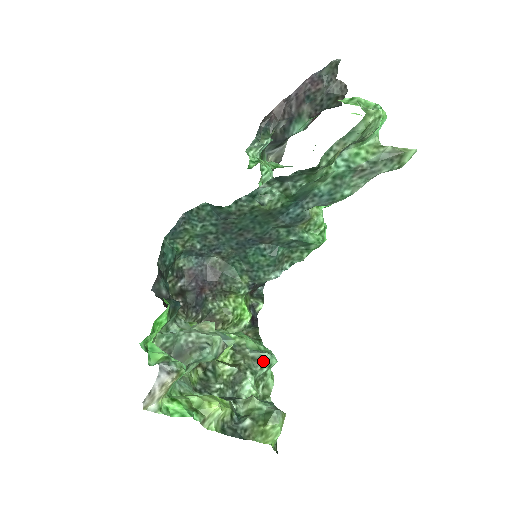
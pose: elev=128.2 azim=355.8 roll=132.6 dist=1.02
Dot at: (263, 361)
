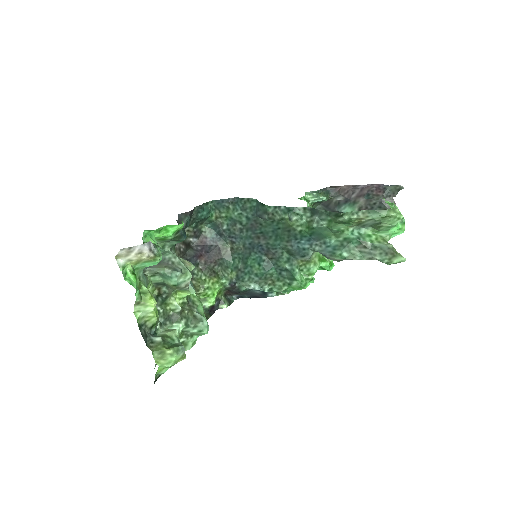
Dot at: (199, 323)
